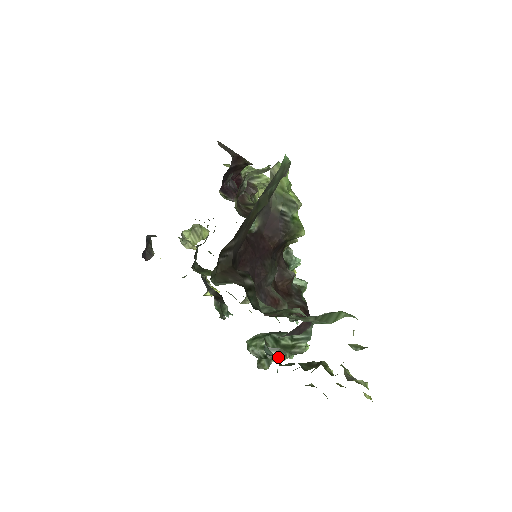
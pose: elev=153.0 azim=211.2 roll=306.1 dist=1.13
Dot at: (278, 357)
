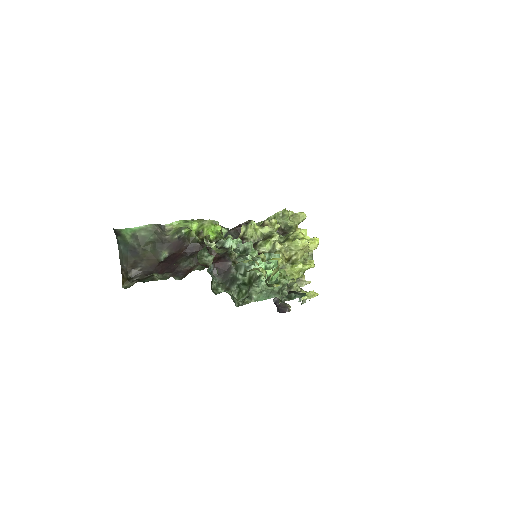
Dot at: (252, 291)
